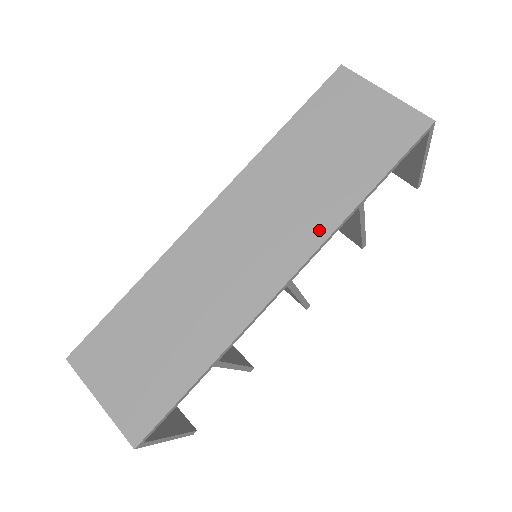
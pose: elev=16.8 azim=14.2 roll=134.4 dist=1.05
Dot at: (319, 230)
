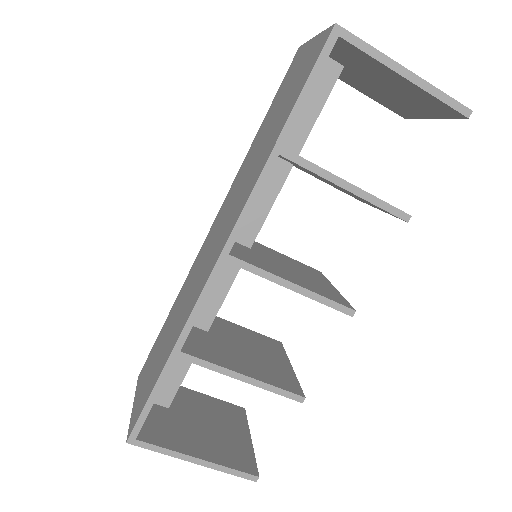
Dot at: (247, 195)
